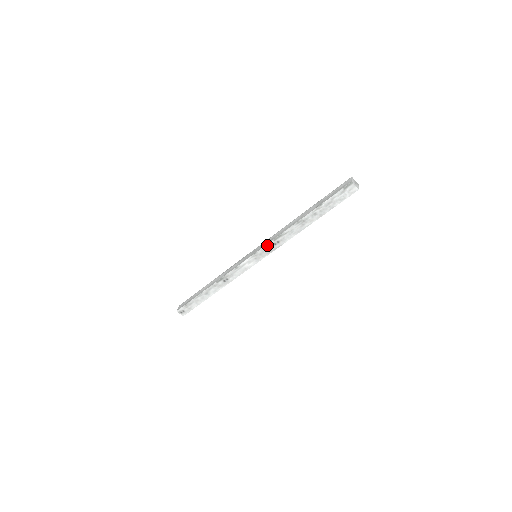
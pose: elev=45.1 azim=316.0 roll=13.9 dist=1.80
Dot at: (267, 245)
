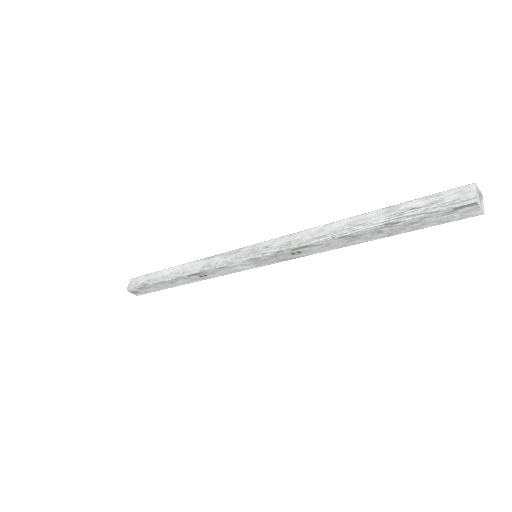
Dot at: (278, 253)
